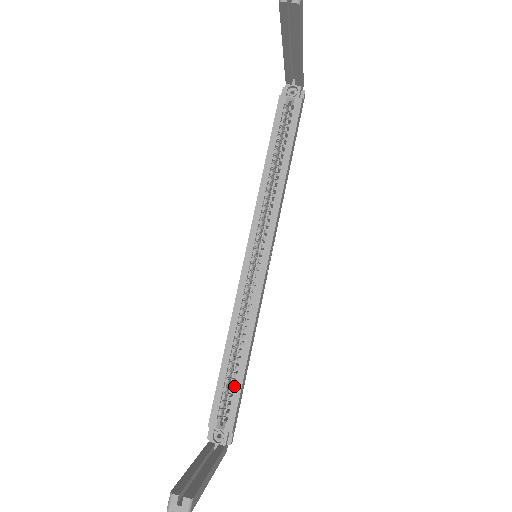
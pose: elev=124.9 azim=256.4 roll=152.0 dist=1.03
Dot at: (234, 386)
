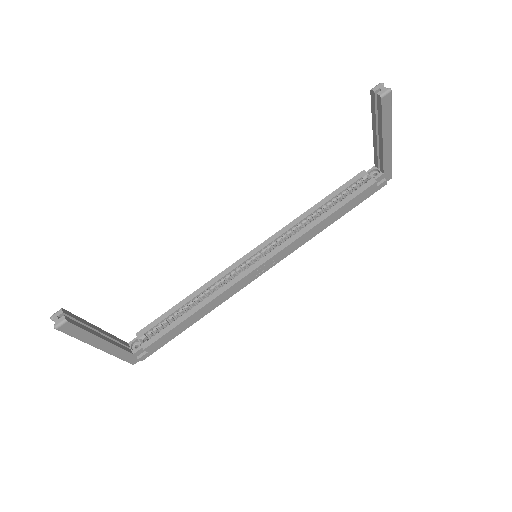
Dot at: occluded
